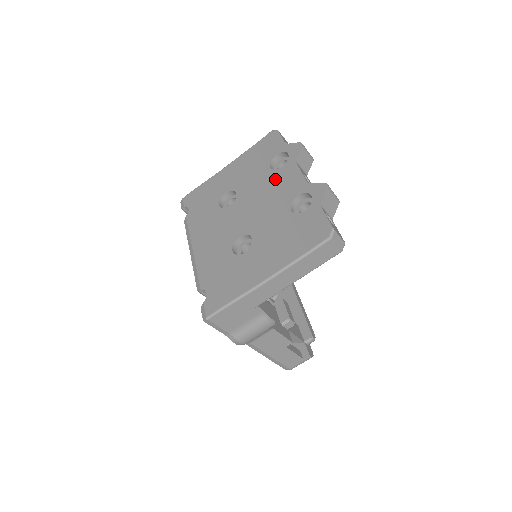
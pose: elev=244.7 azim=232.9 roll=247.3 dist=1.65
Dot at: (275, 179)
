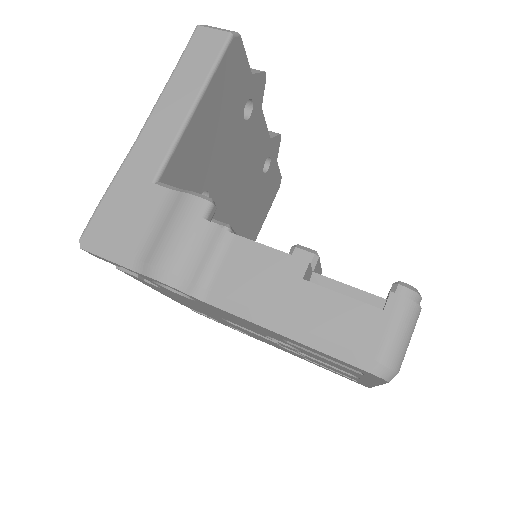
Dot at: occluded
